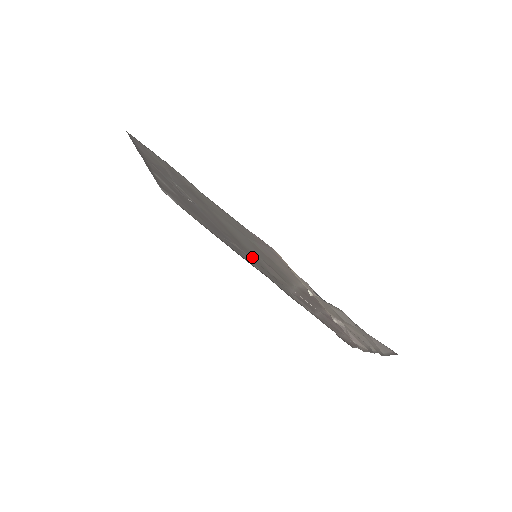
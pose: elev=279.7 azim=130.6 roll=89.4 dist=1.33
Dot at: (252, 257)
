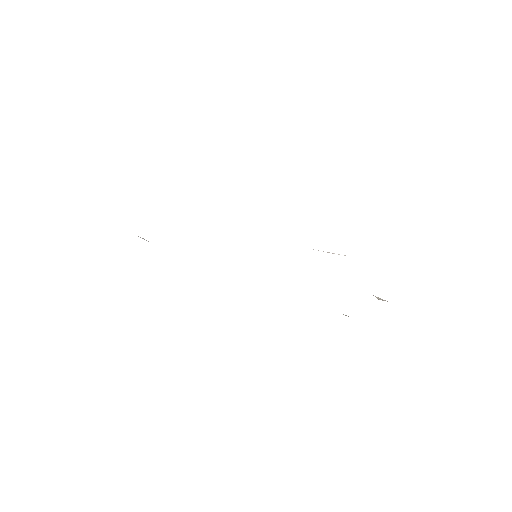
Dot at: occluded
